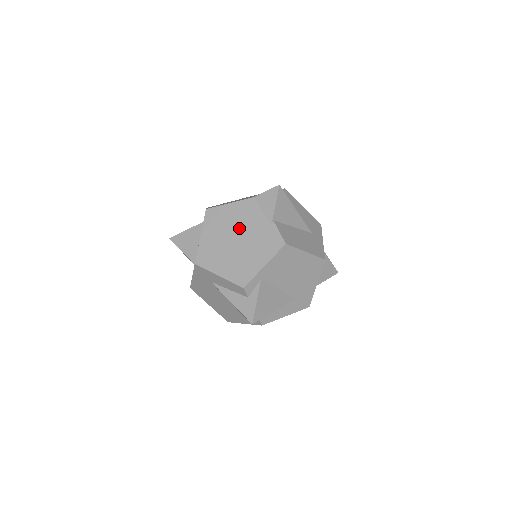
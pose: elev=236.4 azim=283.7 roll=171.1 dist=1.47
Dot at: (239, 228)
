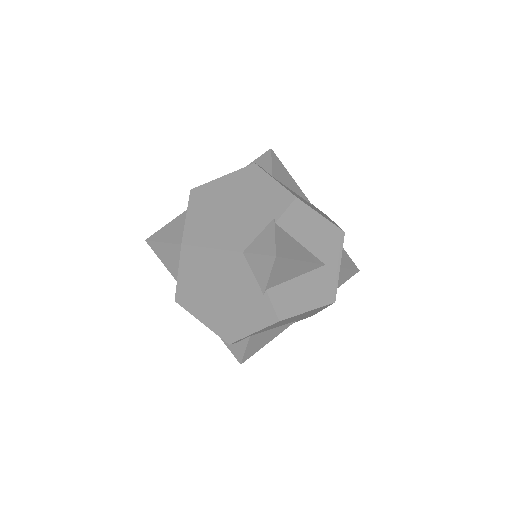
Dot at: (223, 283)
